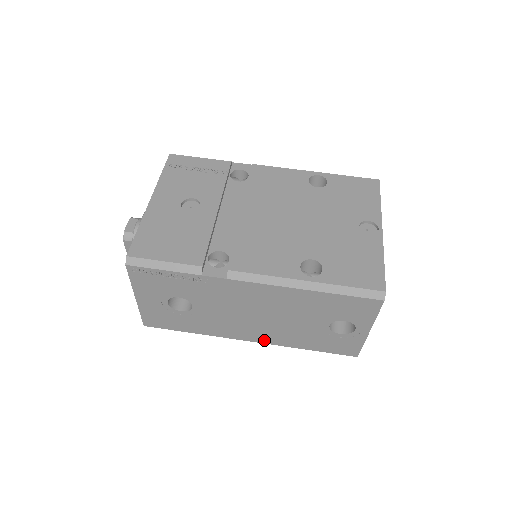
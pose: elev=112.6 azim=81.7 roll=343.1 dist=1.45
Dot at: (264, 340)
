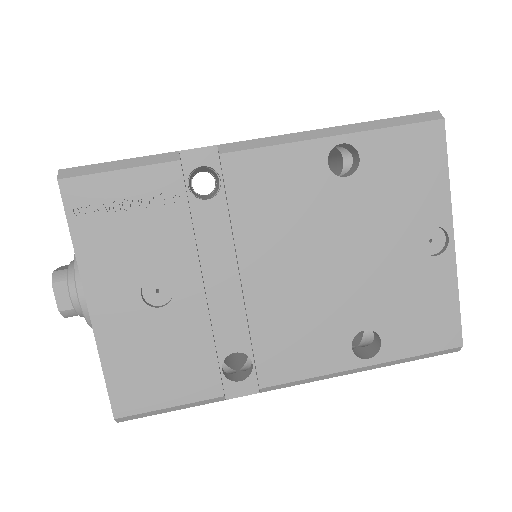
Dot at: occluded
